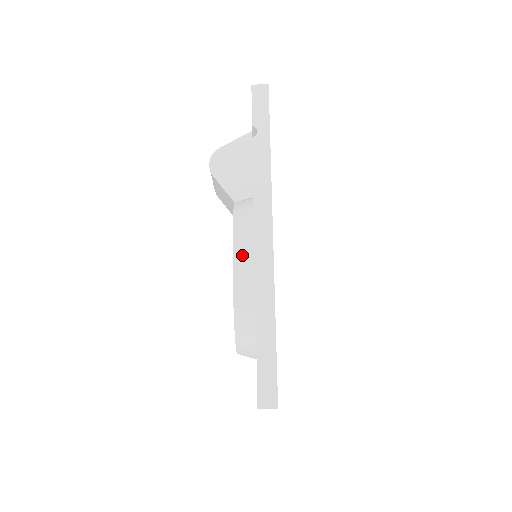
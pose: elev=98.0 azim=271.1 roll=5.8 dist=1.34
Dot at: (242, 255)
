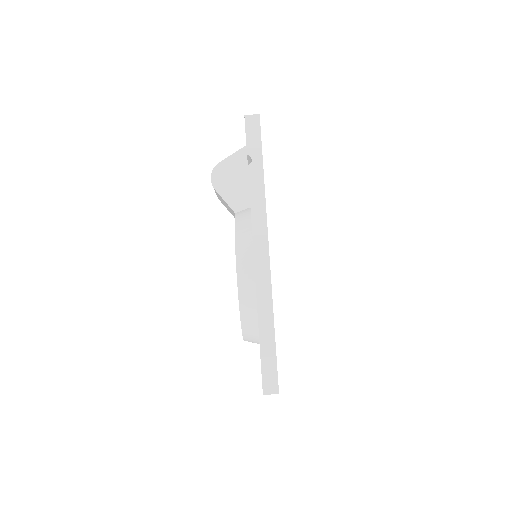
Dot at: (244, 268)
